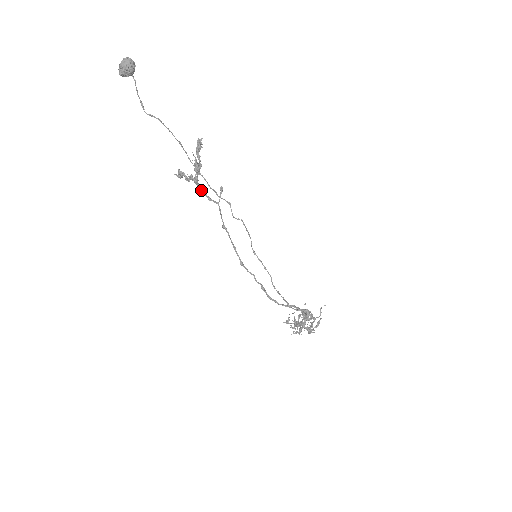
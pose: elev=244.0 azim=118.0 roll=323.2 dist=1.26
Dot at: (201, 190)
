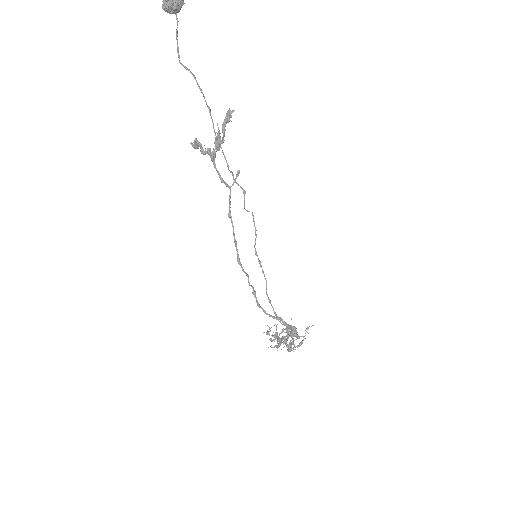
Dot at: (216, 168)
